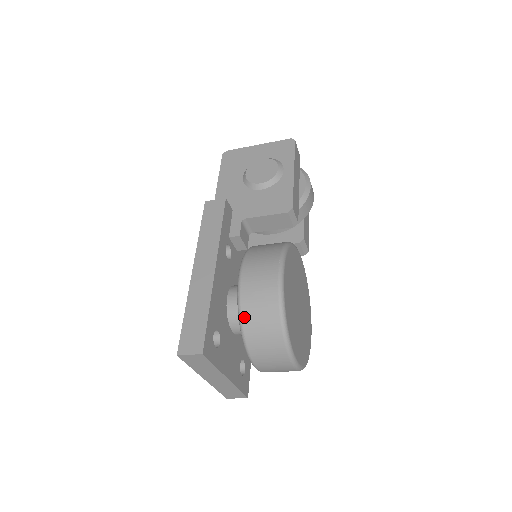
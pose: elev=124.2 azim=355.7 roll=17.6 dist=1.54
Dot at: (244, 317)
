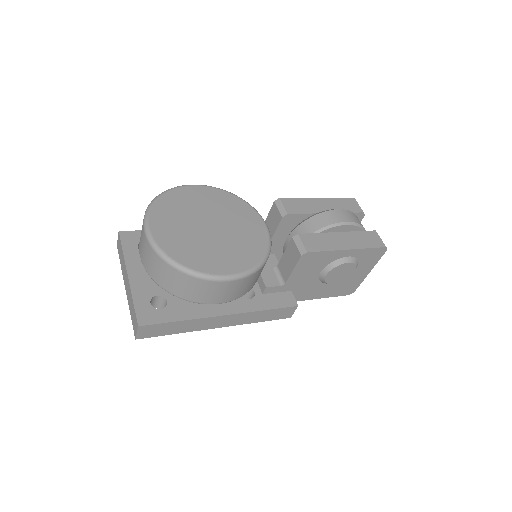
Dot at: occluded
